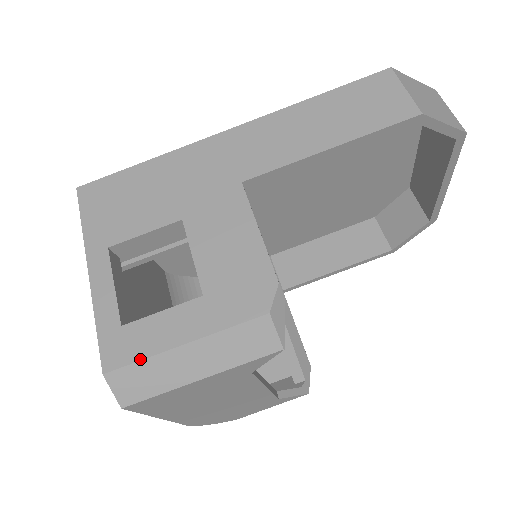
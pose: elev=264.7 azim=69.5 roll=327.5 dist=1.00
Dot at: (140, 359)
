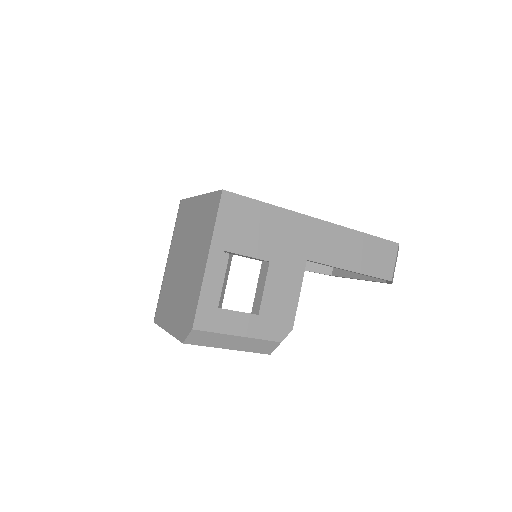
Dot at: (215, 332)
